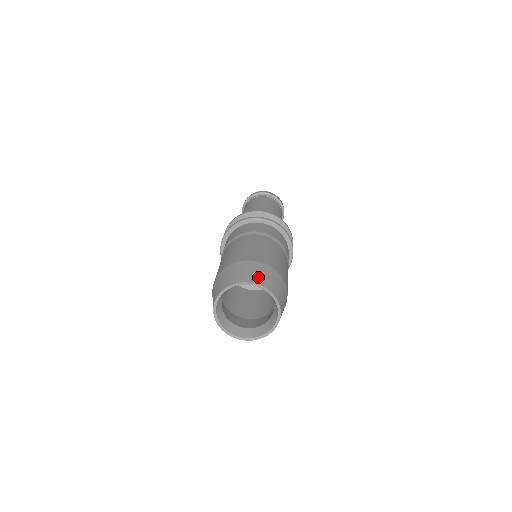
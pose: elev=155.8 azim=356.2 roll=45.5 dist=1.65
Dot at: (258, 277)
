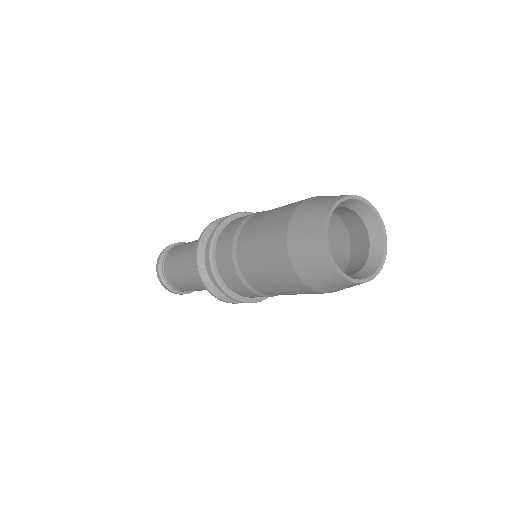
Dot at: (325, 202)
